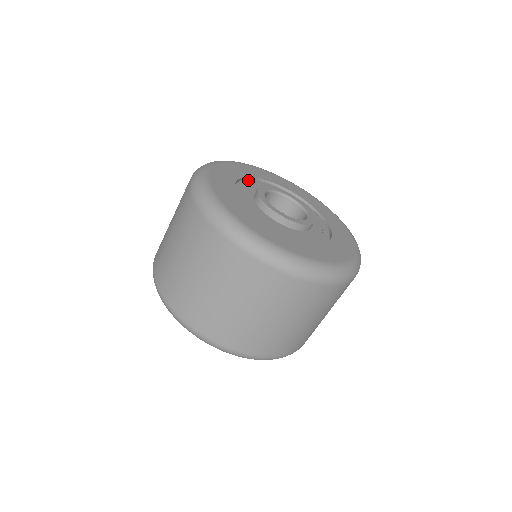
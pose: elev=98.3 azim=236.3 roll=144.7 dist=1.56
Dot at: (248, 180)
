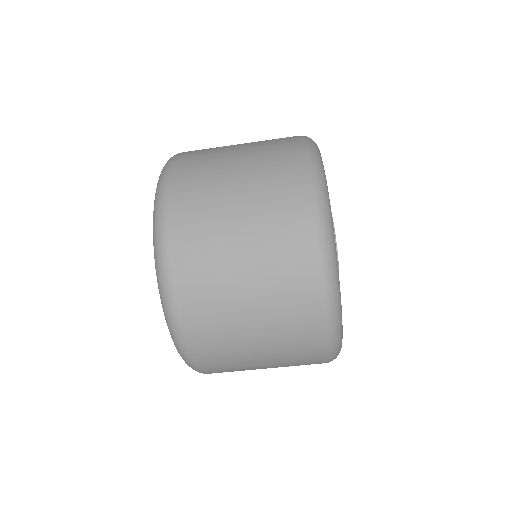
Dot at: occluded
